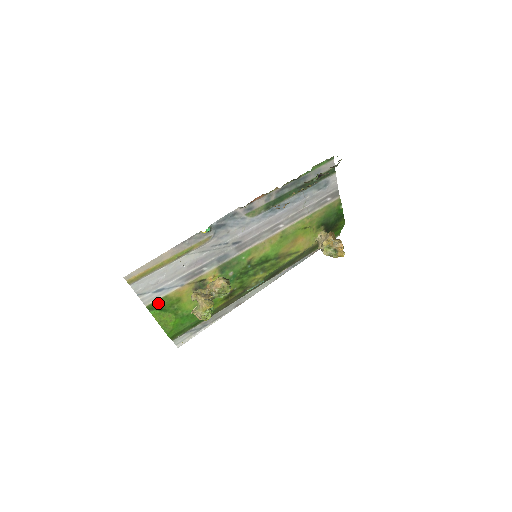
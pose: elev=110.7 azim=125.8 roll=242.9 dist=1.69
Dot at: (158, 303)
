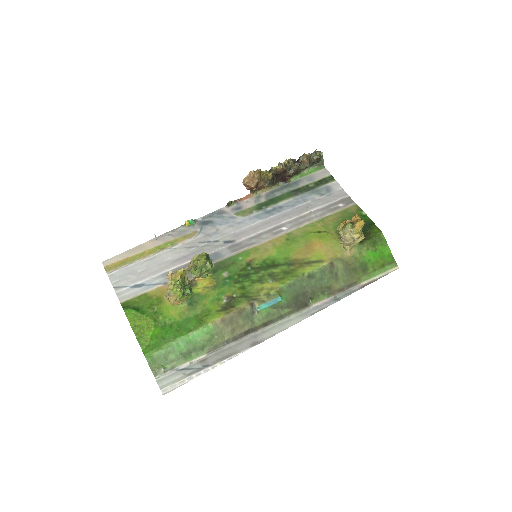
Dot at: (135, 302)
